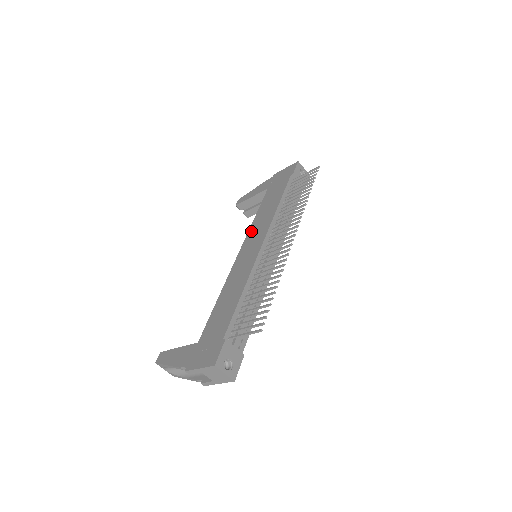
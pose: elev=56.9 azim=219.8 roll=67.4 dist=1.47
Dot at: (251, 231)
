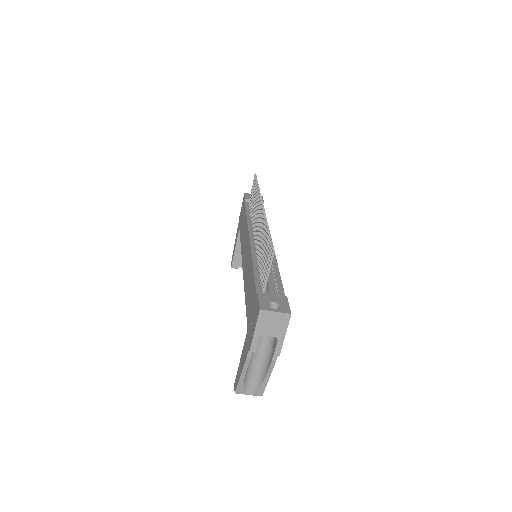
Dot at: (242, 250)
